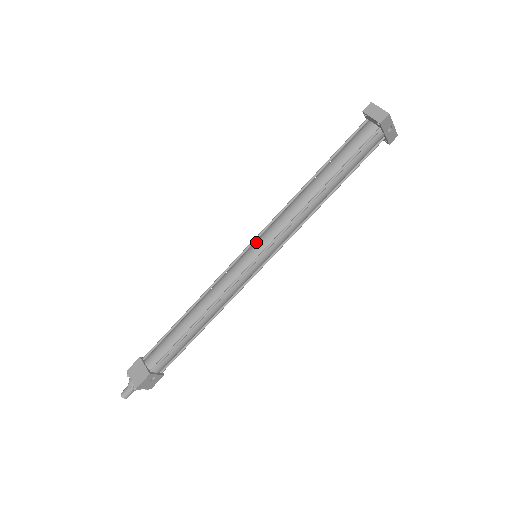
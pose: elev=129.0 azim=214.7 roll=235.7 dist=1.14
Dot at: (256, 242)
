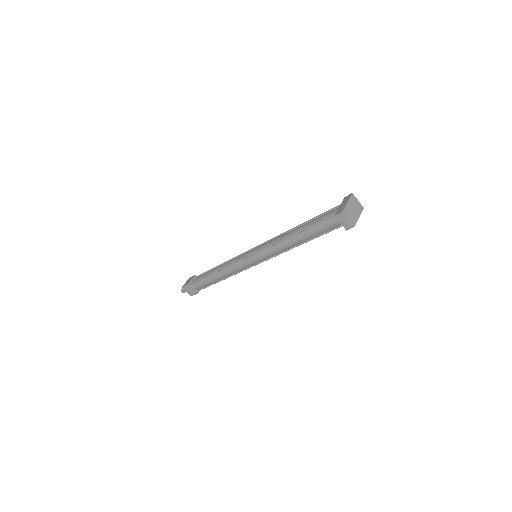
Dot at: (256, 255)
